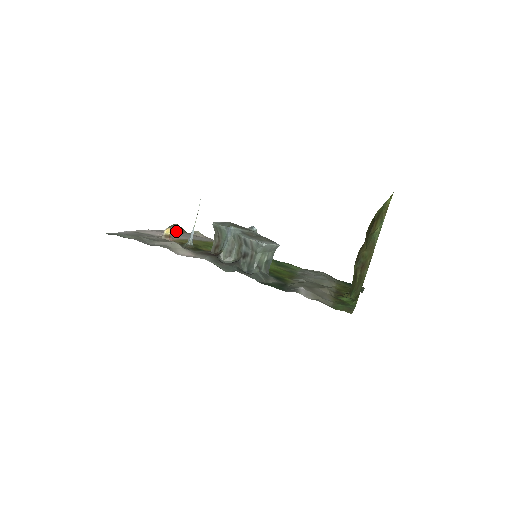
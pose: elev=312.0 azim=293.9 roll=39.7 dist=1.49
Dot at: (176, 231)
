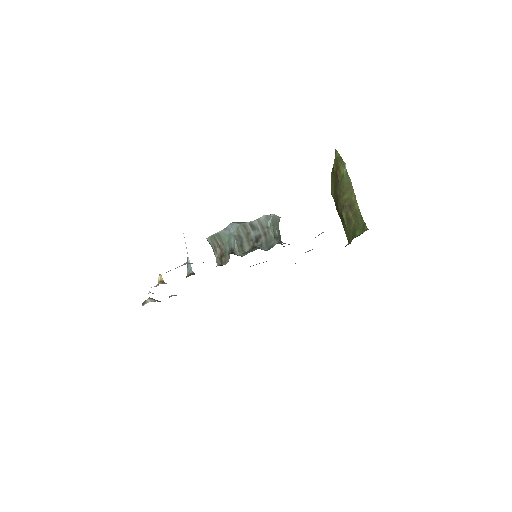
Dot at: (153, 301)
